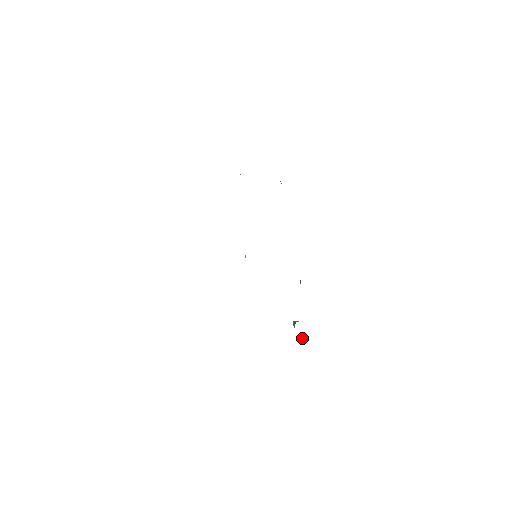
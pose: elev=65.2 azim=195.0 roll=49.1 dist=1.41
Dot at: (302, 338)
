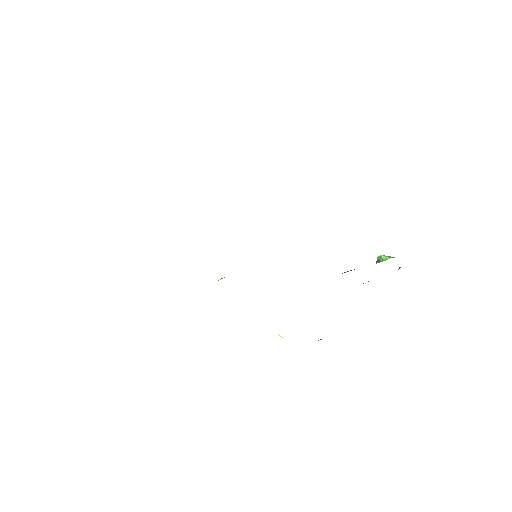
Dot at: (399, 267)
